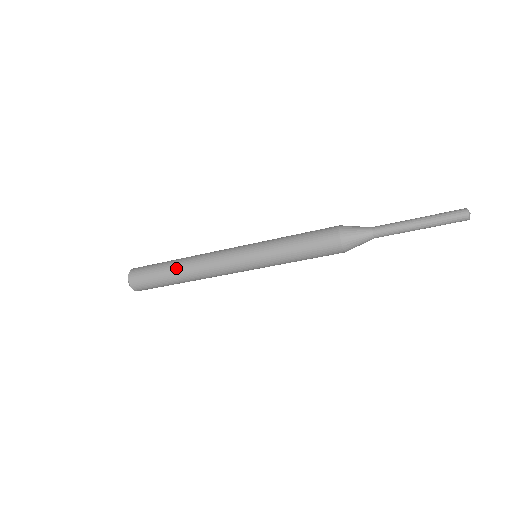
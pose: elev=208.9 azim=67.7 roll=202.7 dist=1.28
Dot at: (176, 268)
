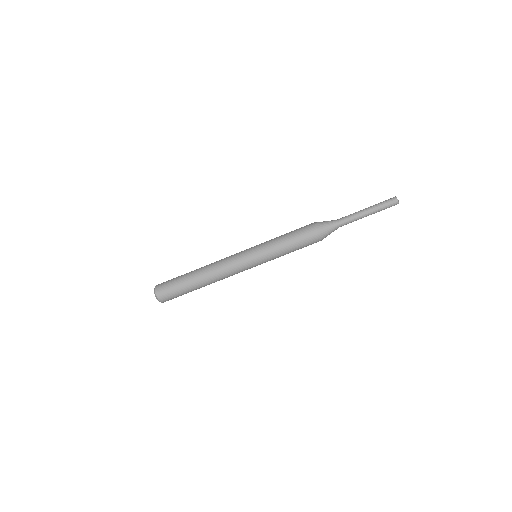
Dot at: (195, 271)
